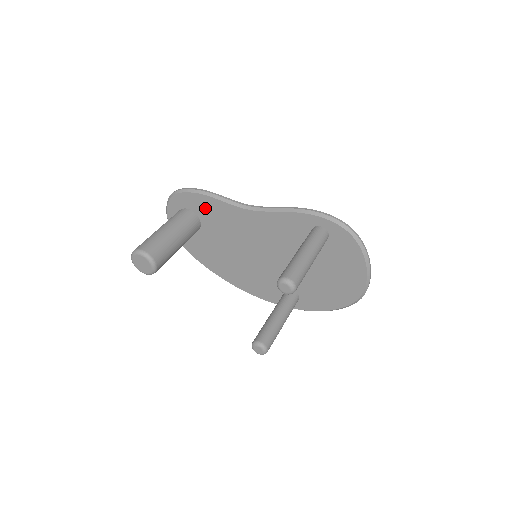
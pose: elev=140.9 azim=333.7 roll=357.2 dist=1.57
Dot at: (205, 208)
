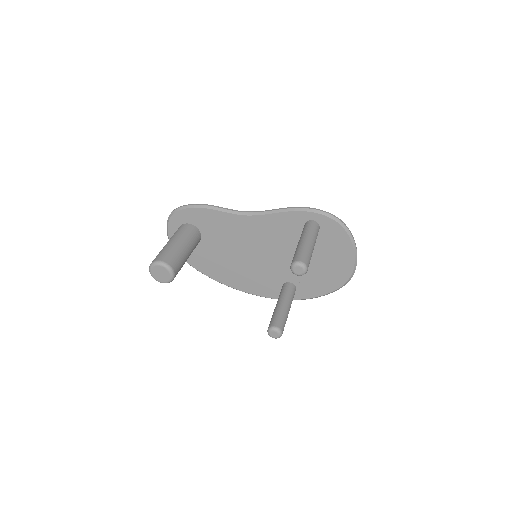
Dot at: (205, 220)
